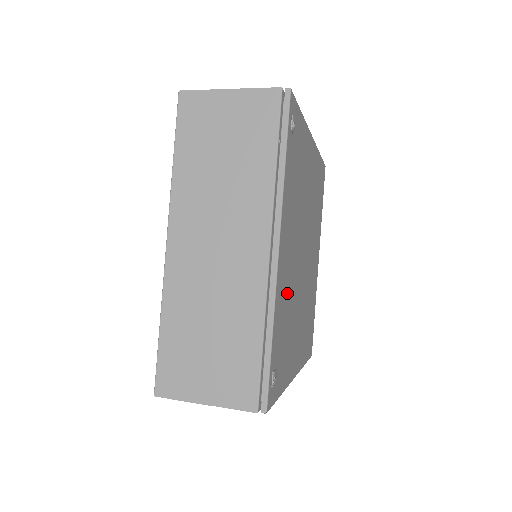
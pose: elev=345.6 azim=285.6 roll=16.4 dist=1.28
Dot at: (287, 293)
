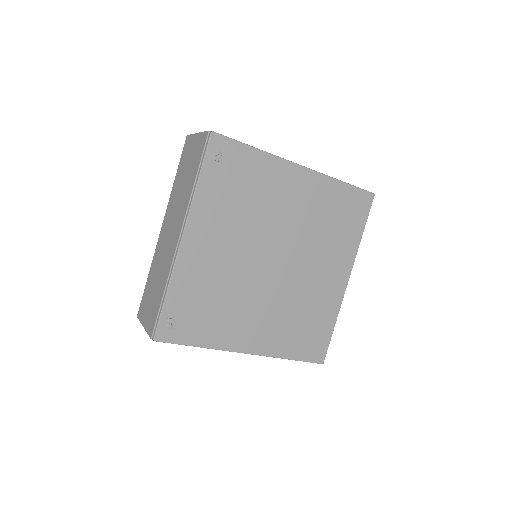
Dot at: (211, 275)
